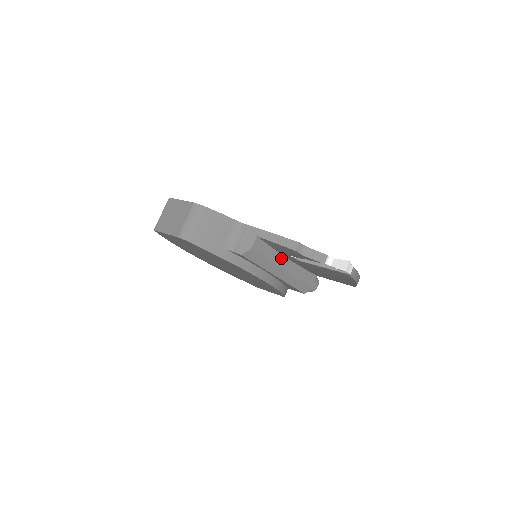
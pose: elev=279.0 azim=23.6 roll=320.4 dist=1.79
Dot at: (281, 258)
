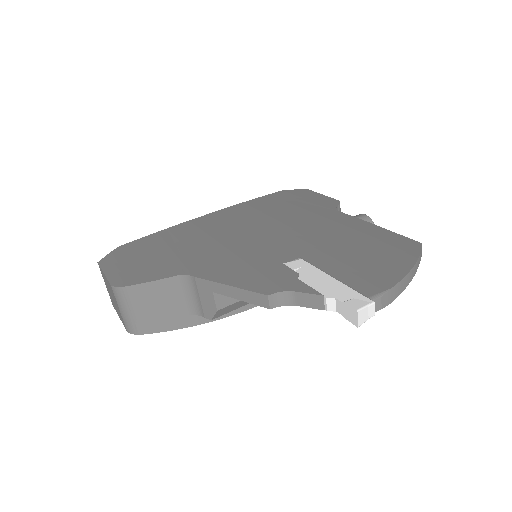
Dot at: occluded
